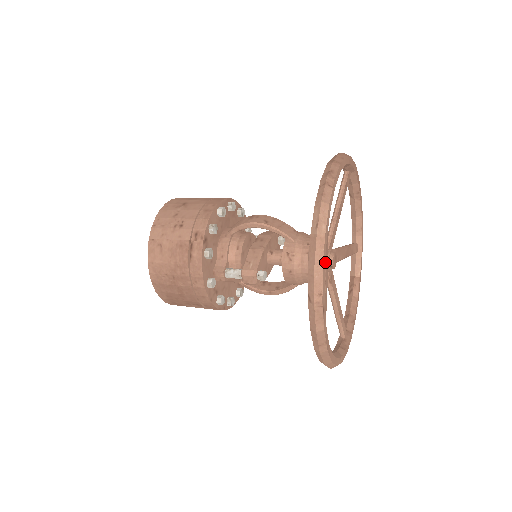
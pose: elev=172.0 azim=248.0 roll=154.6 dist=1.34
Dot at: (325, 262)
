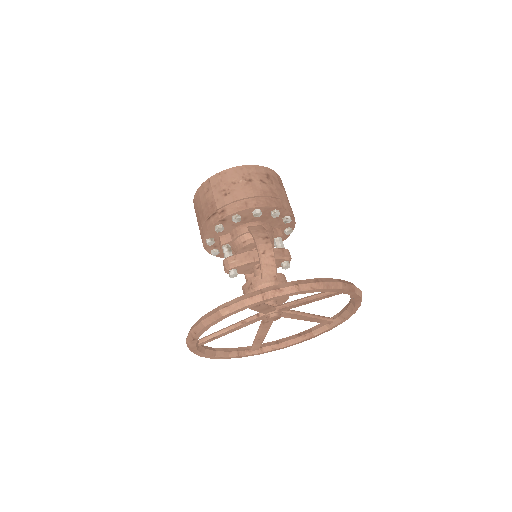
Dot at: (264, 313)
